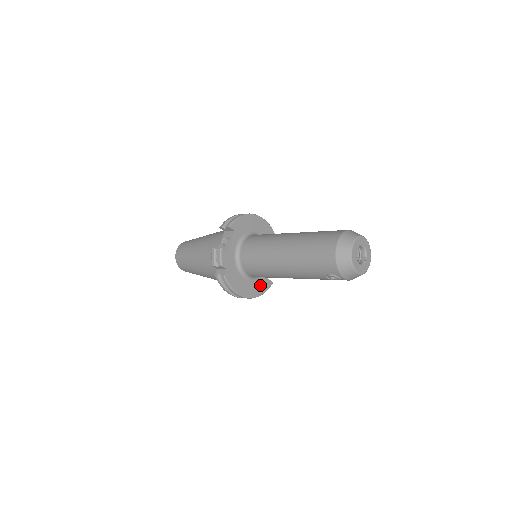
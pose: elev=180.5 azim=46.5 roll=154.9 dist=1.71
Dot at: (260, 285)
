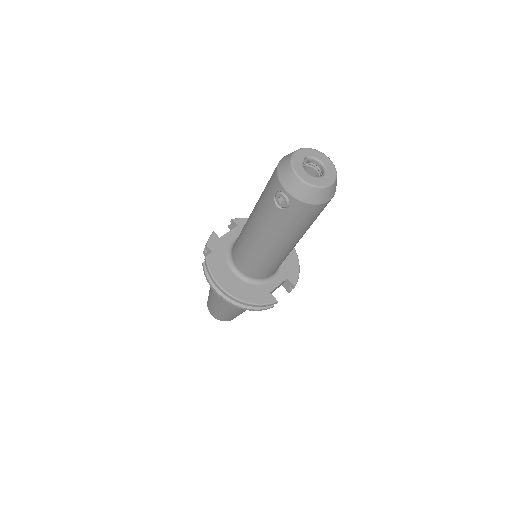
Dot at: (255, 293)
